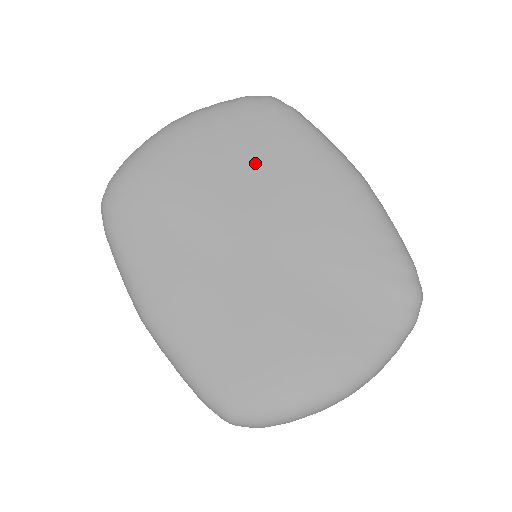
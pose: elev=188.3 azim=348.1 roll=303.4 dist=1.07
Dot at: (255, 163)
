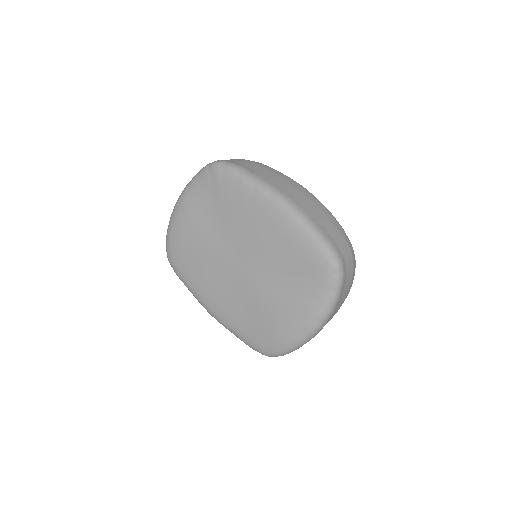
Dot at: (222, 214)
